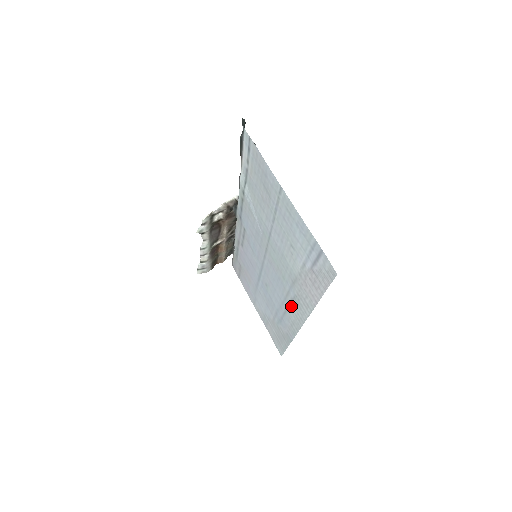
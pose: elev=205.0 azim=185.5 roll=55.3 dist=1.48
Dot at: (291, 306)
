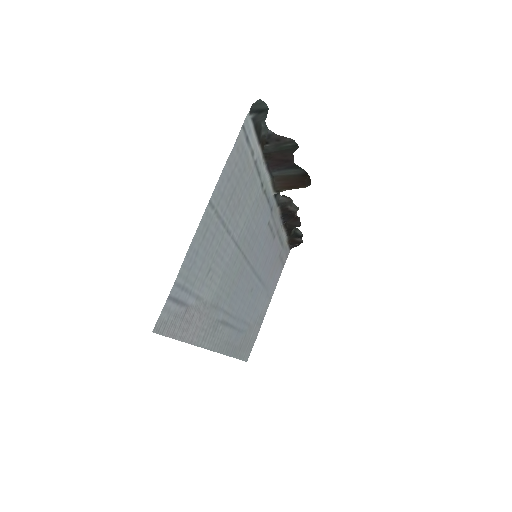
Dot at: (225, 326)
